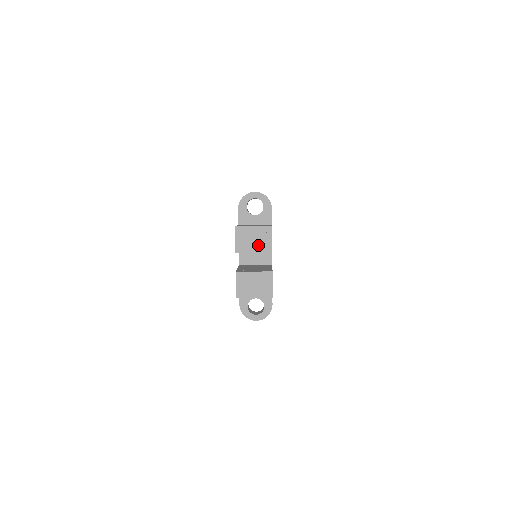
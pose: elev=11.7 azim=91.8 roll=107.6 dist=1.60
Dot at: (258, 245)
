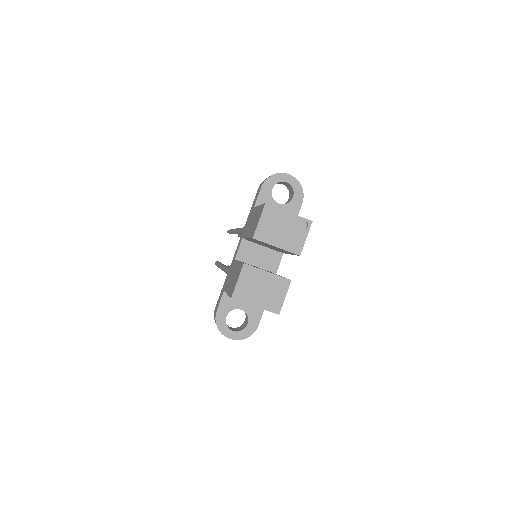
Dot at: (286, 239)
